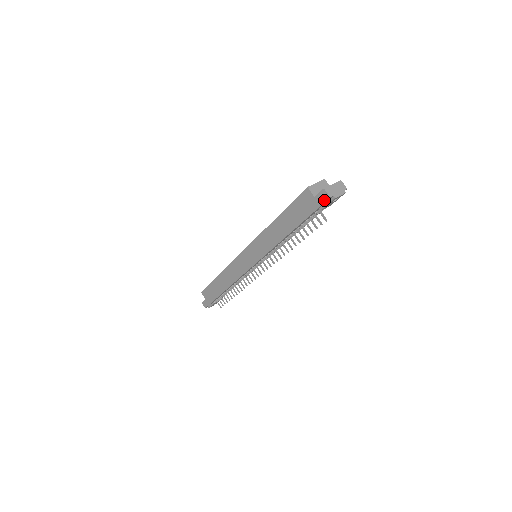
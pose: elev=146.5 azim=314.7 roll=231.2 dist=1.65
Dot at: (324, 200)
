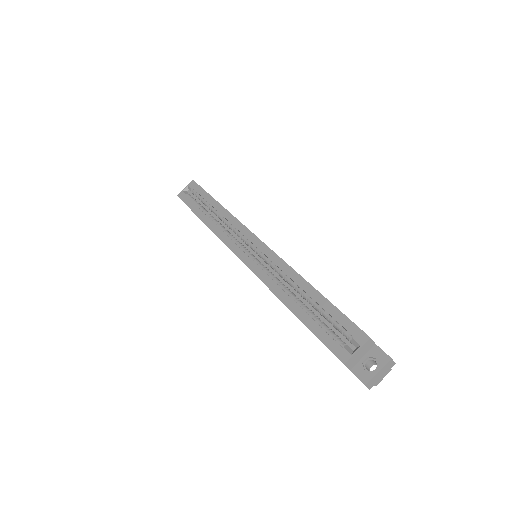
Dot at: occluded
